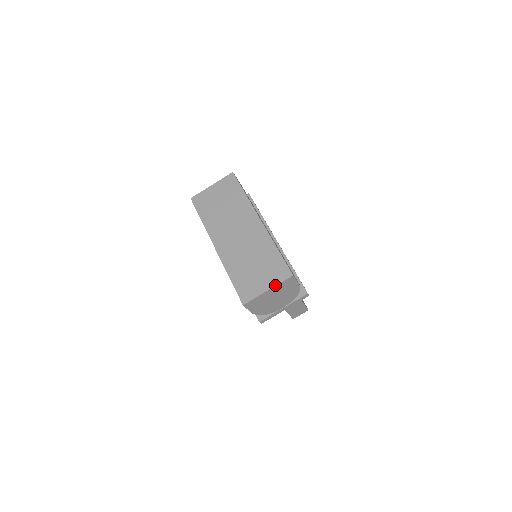
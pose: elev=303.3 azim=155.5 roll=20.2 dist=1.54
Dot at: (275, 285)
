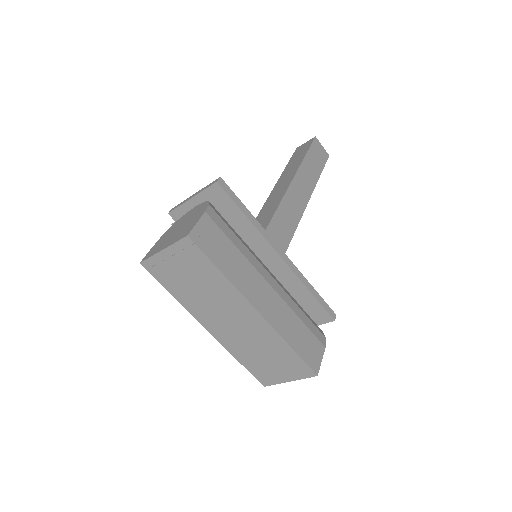
Dot at: occluded
